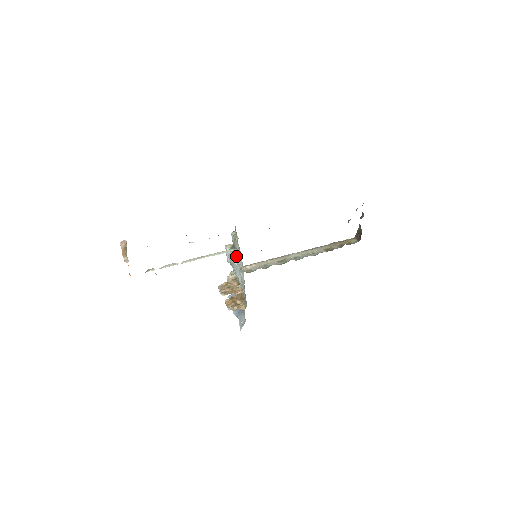
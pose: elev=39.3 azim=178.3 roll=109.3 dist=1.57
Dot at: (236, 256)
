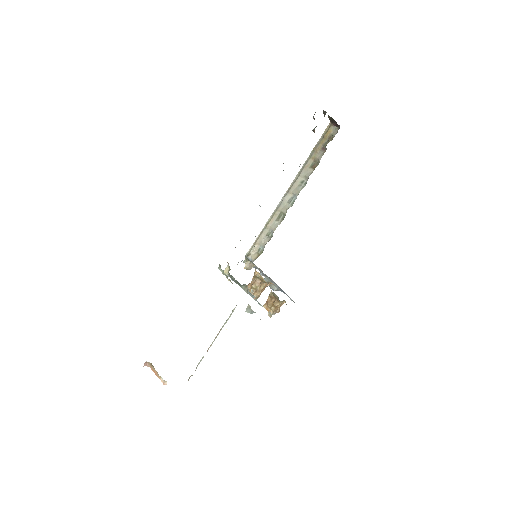
Dot at: (241, 286)
